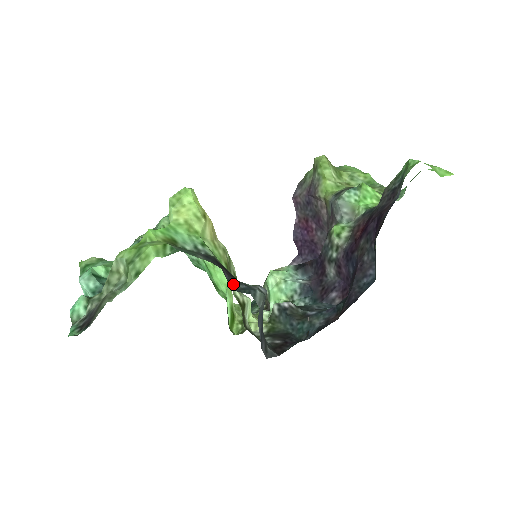
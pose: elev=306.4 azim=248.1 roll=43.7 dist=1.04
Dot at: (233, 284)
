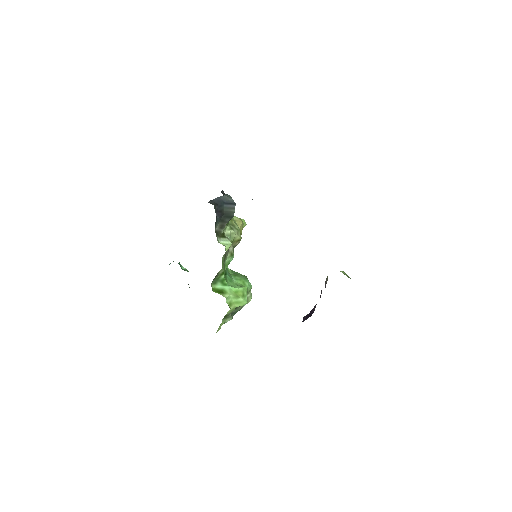
Dot at: (223, 193)
